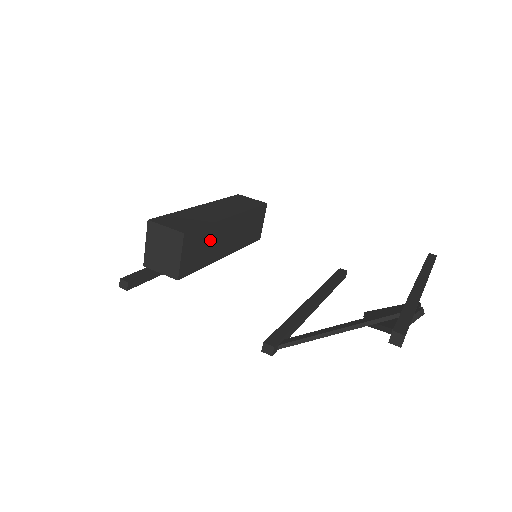
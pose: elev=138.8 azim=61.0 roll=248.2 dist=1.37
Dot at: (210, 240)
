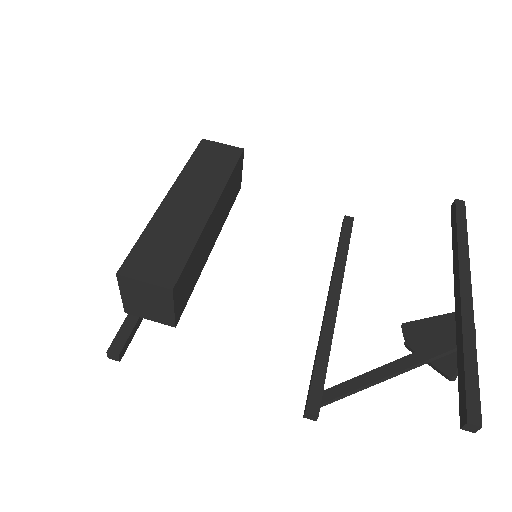
Dot at: (197, 257)
